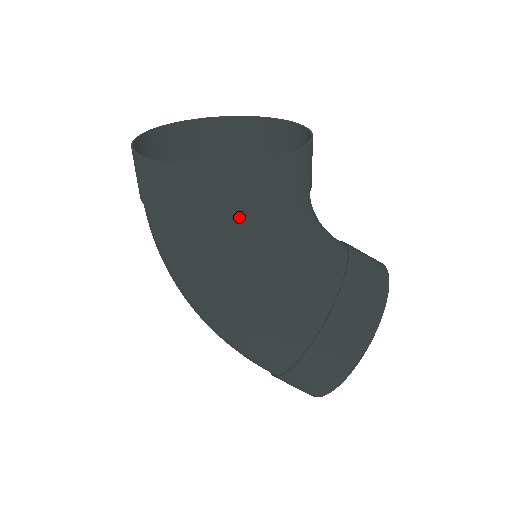
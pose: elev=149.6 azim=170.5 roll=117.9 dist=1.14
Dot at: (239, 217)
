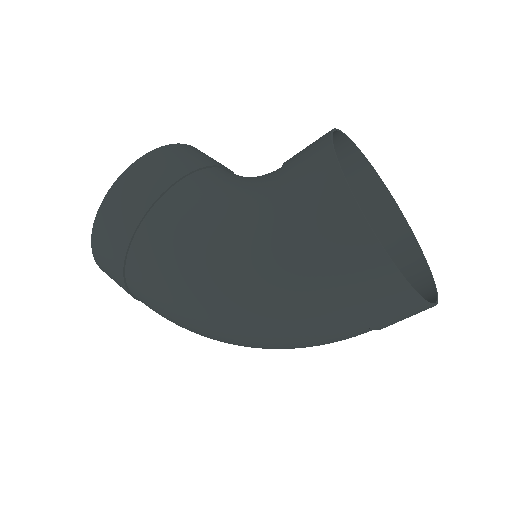
Dot at: (145, 209)
